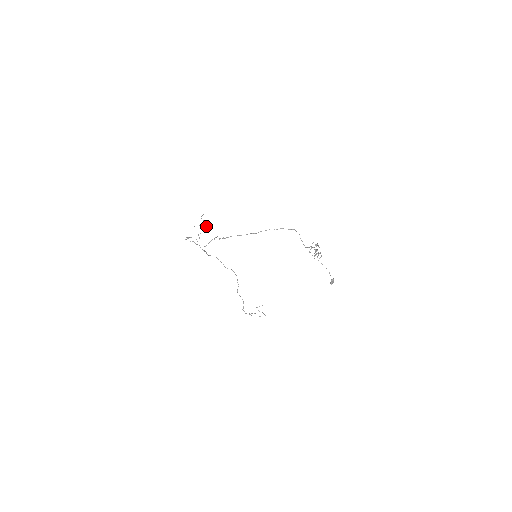
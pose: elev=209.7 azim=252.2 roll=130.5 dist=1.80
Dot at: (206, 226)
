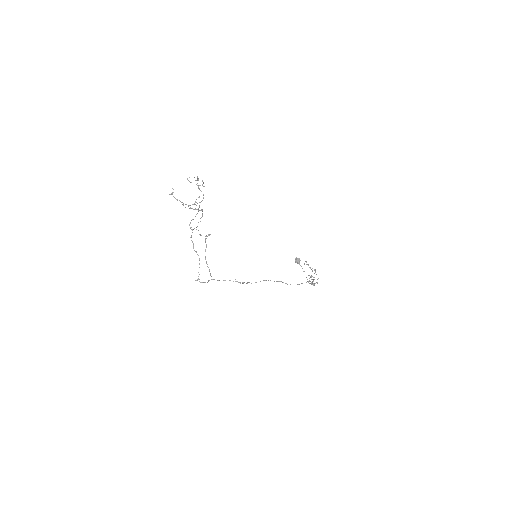
Dot at: occluded
